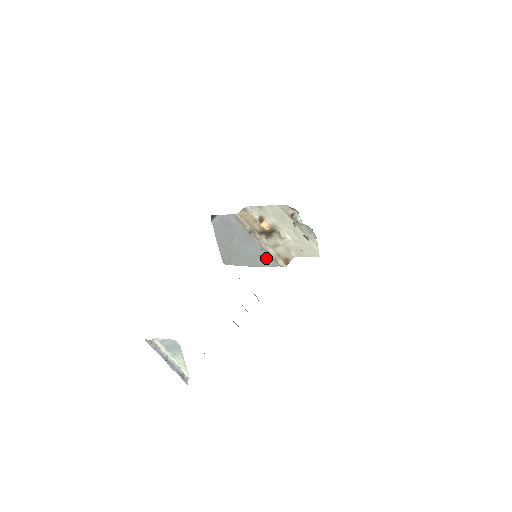
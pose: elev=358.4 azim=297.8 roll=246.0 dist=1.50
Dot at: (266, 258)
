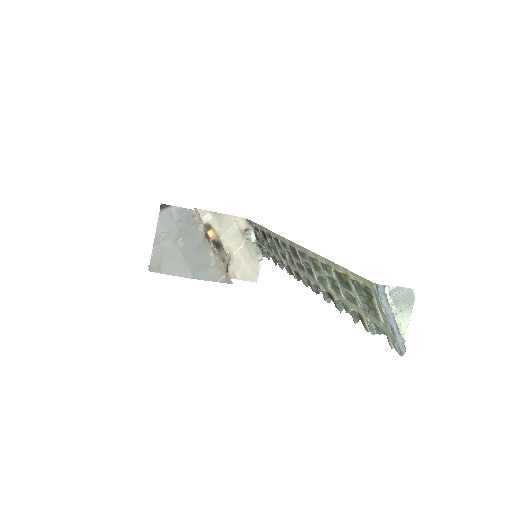
Dot at: (213, 271)
